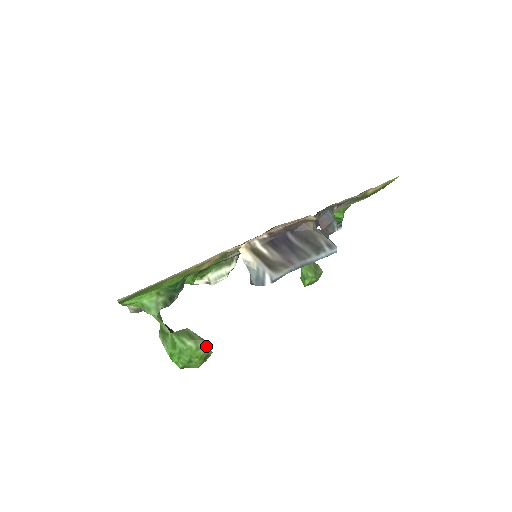
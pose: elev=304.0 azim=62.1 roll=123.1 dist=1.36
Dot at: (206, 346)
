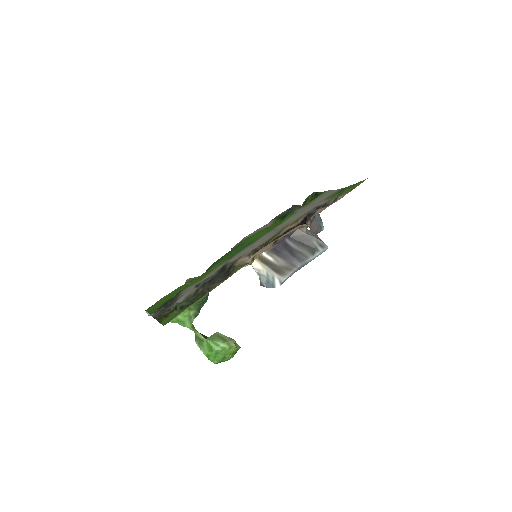
Dot at: (235, 344)
